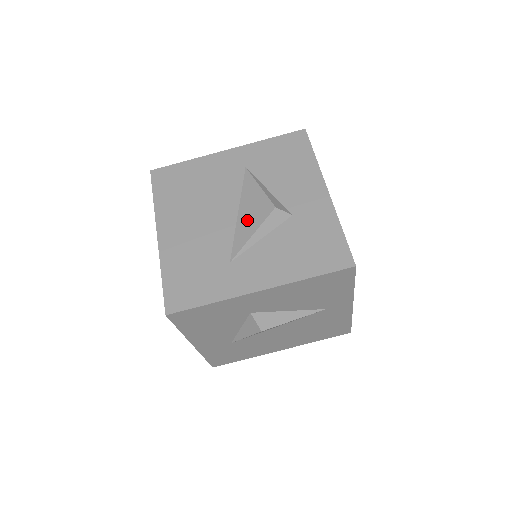
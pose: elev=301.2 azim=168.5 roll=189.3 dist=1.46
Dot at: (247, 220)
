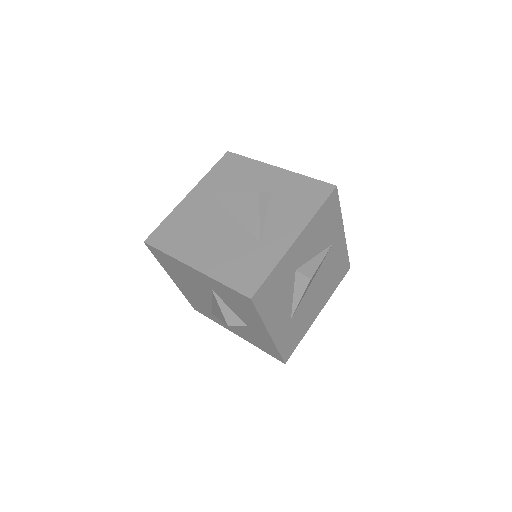
Dot at: (246, 214)
